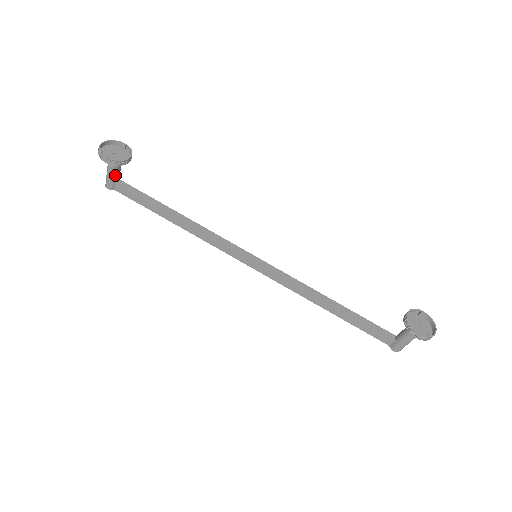
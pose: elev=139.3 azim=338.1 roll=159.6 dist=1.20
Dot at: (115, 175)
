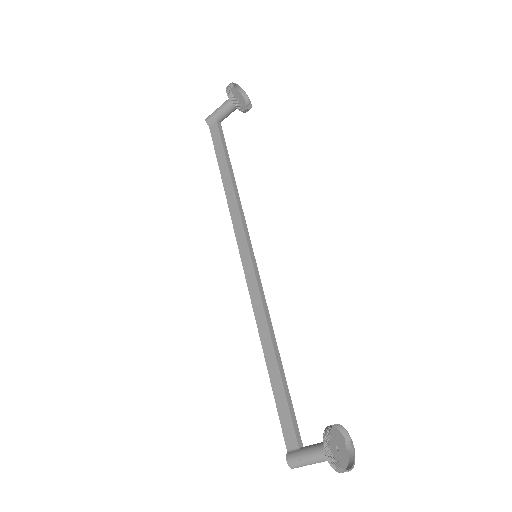
Dot at: (222, 113)
